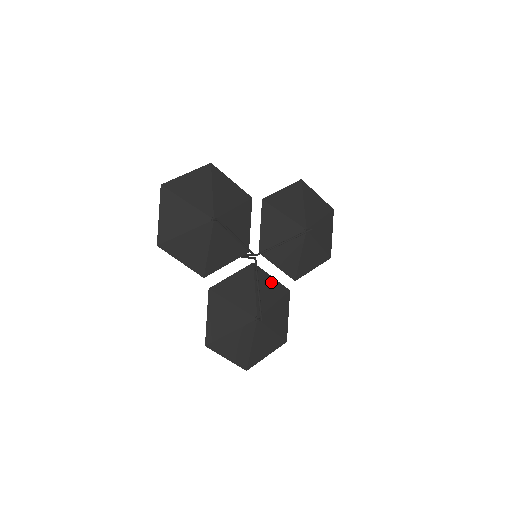
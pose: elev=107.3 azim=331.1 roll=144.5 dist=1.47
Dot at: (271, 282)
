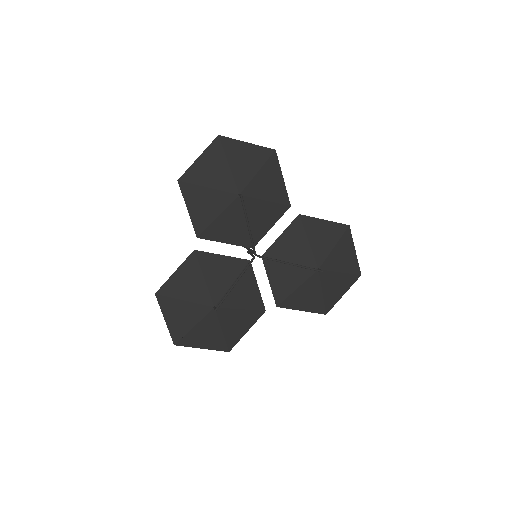
Dot at: (253, 289)
